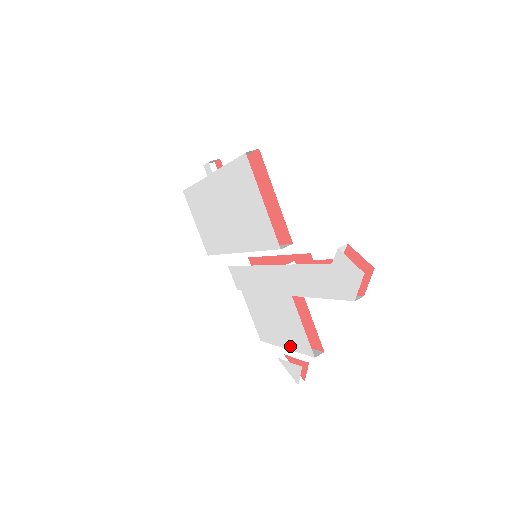
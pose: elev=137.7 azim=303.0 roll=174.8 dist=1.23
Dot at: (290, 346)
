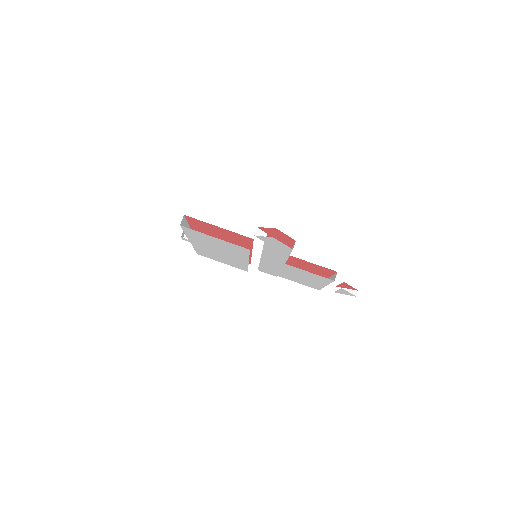
Dot at: (324, 284)
